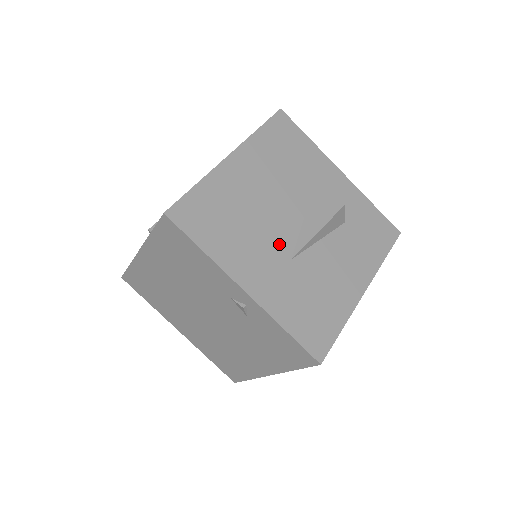
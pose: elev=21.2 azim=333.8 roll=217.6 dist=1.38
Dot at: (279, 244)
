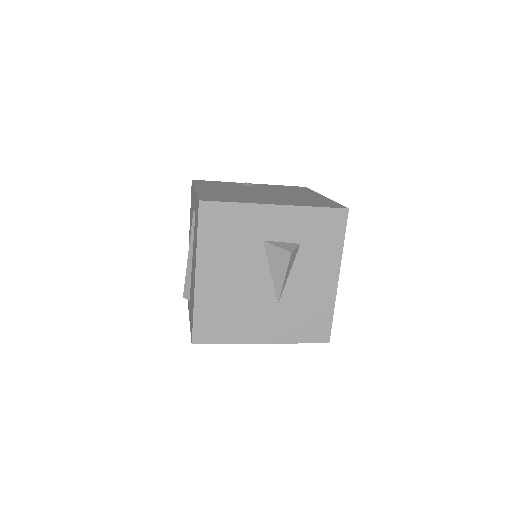
Dot at: (265, 302)
